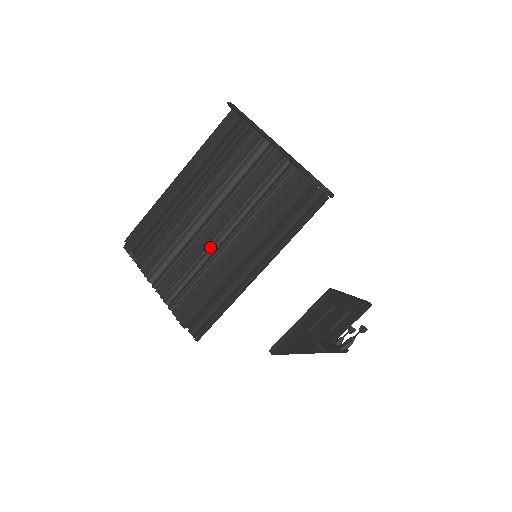
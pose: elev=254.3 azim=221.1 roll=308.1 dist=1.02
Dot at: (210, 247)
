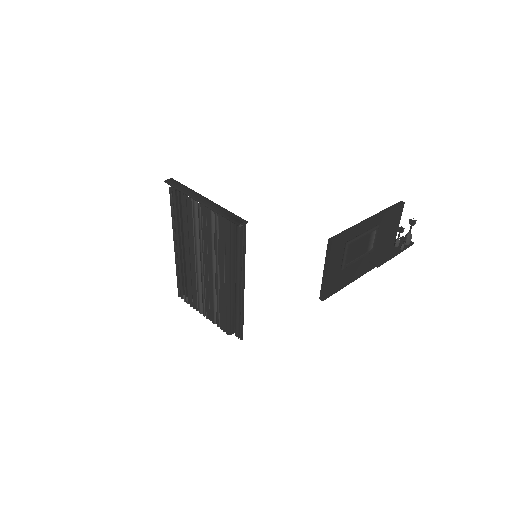
Dot at: (212, 282)
